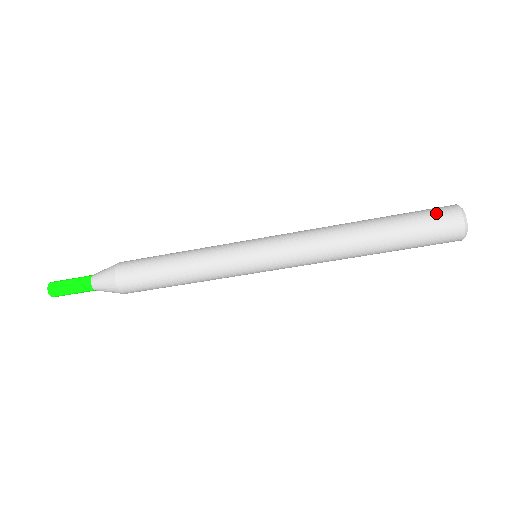
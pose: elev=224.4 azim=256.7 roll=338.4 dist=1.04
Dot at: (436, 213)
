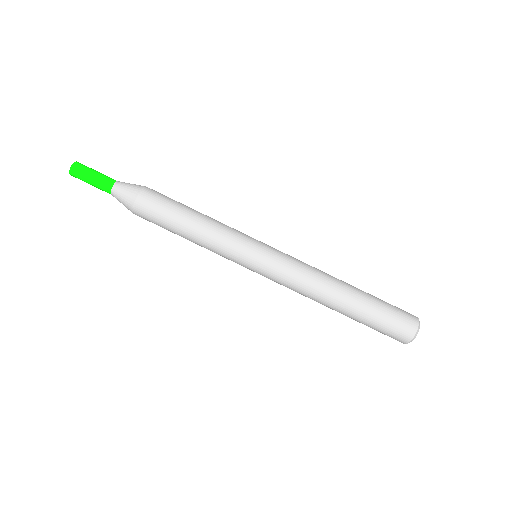
Dot at: (401, 316)
